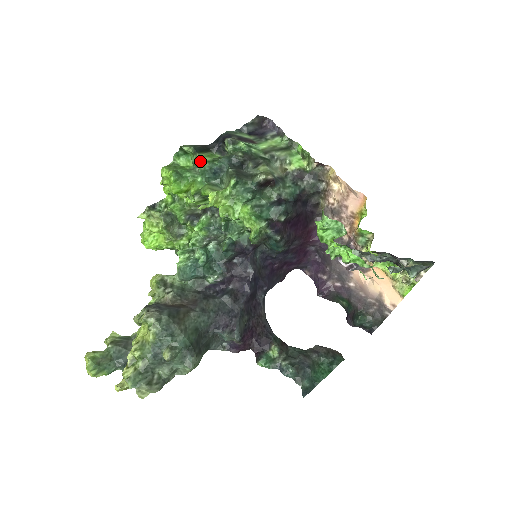
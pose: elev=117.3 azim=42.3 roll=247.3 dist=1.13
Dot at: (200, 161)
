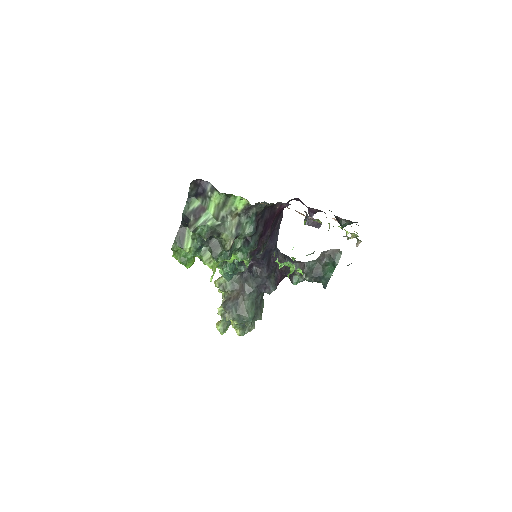
Dot at: occluded
